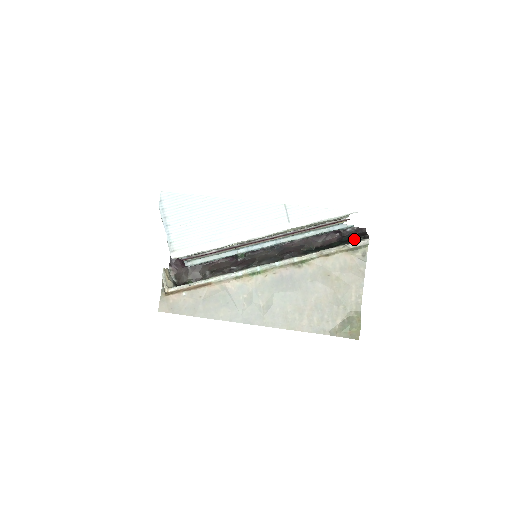
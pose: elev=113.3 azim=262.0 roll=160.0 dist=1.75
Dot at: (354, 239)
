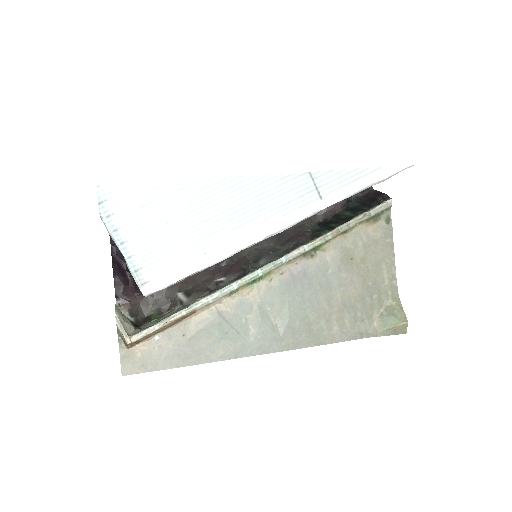
Dot at: (371, 203)
